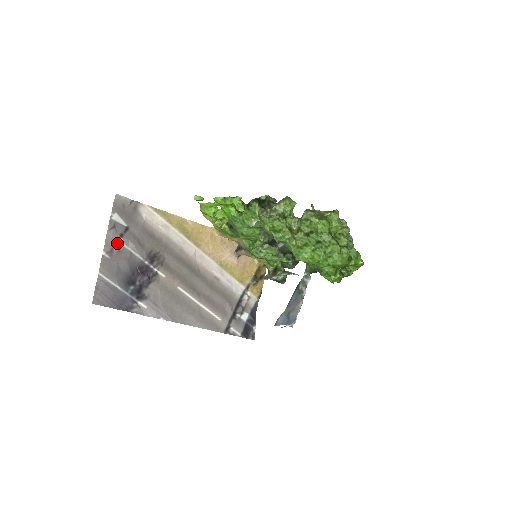
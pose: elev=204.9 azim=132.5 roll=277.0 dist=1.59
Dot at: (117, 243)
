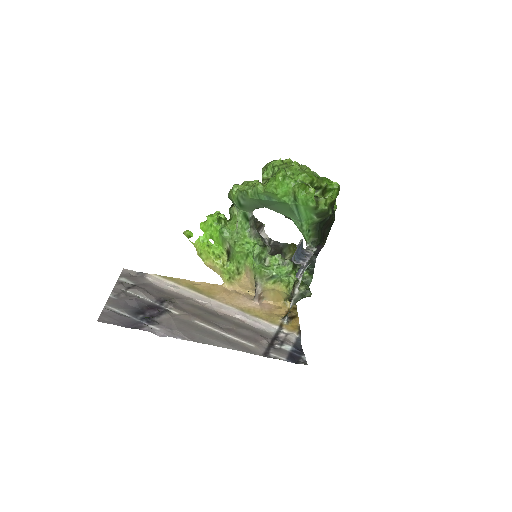
Dot at: (125, 292)
